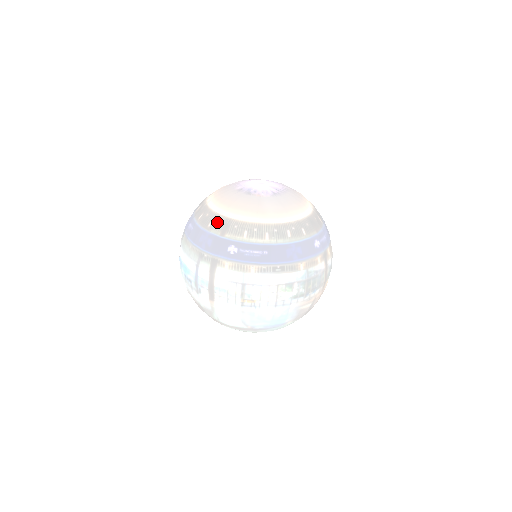
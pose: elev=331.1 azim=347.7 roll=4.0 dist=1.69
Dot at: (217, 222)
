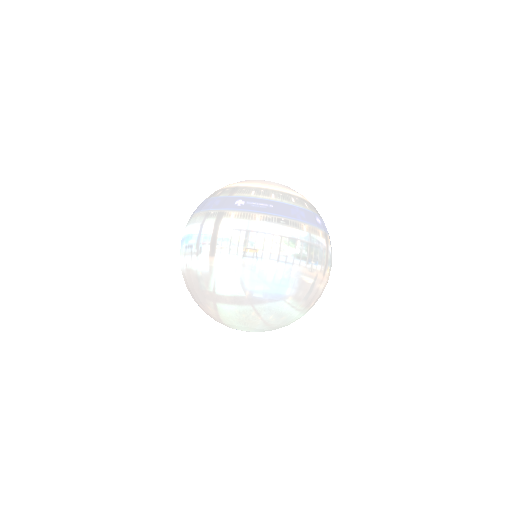
Dot at: (226, 190)
